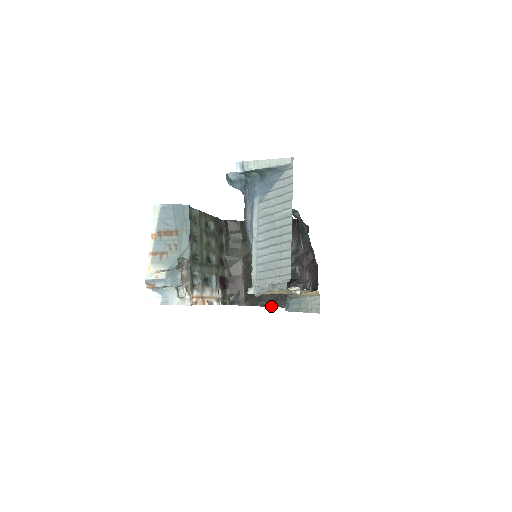
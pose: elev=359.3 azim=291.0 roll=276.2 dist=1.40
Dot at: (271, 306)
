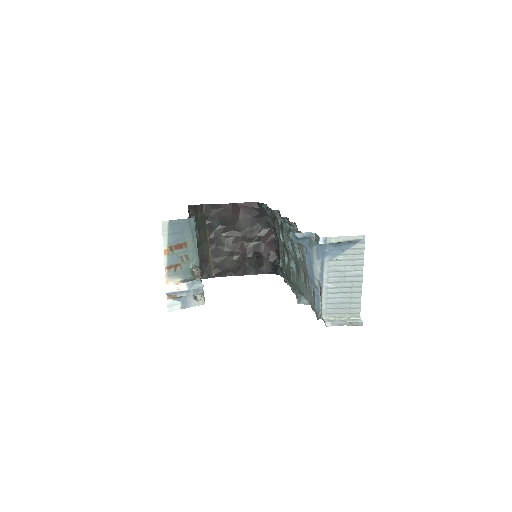
Dot at: (237, 275)
